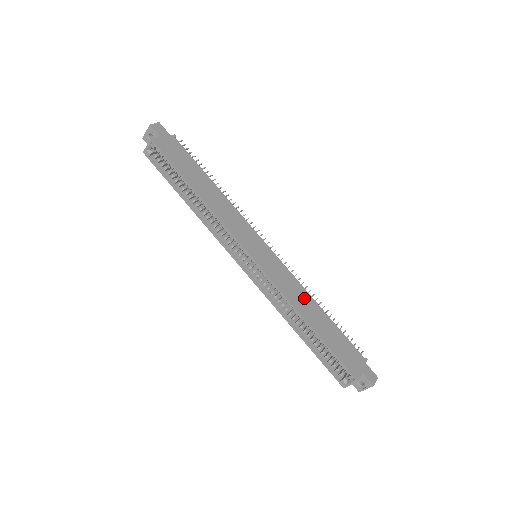
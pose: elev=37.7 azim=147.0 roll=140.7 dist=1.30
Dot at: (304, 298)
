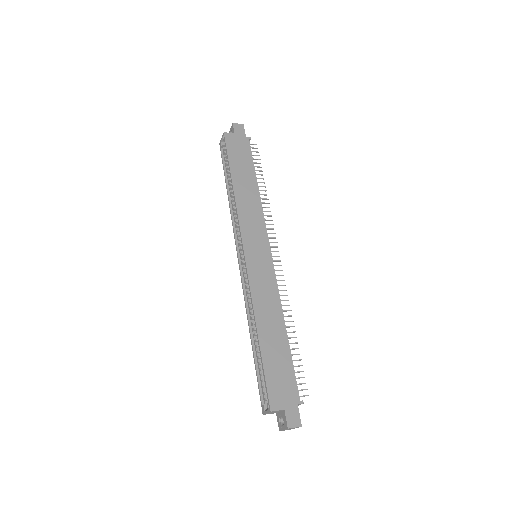
Dot at: (273, 310)
